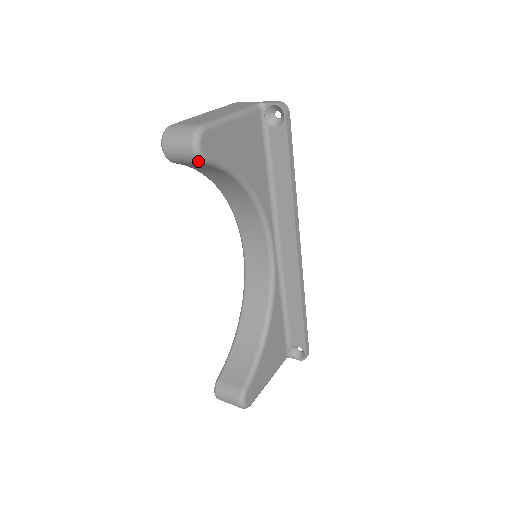
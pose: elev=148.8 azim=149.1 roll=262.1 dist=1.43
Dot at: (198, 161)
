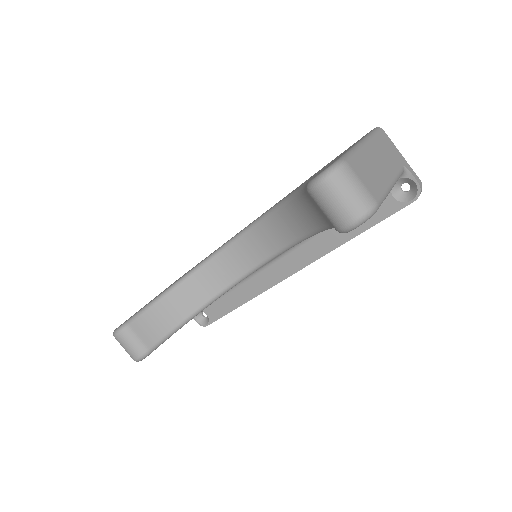
Dot at: (339, 230)
